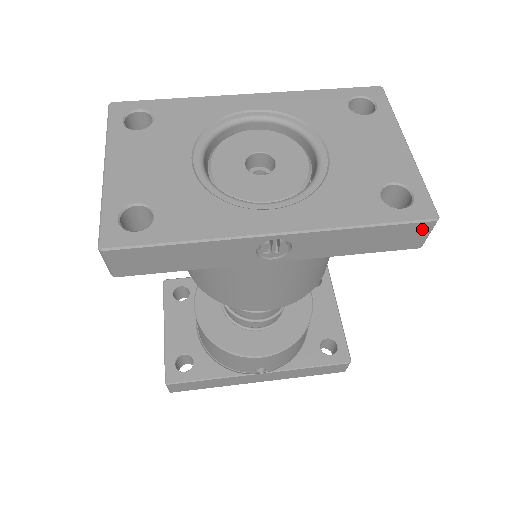
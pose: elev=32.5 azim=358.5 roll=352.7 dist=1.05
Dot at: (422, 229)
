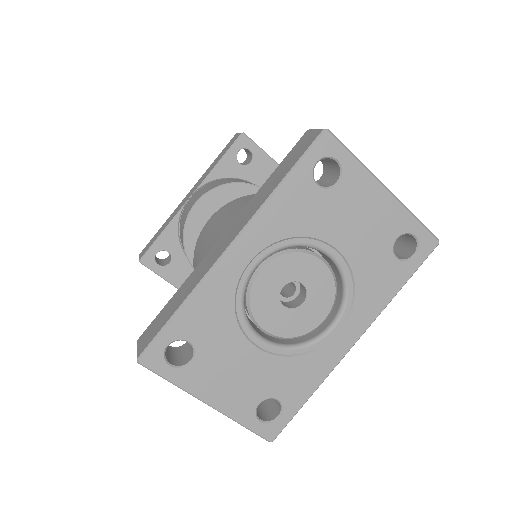
Dot at: occluded
